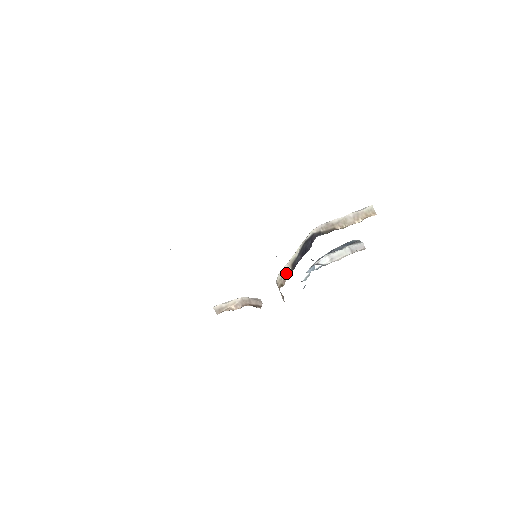
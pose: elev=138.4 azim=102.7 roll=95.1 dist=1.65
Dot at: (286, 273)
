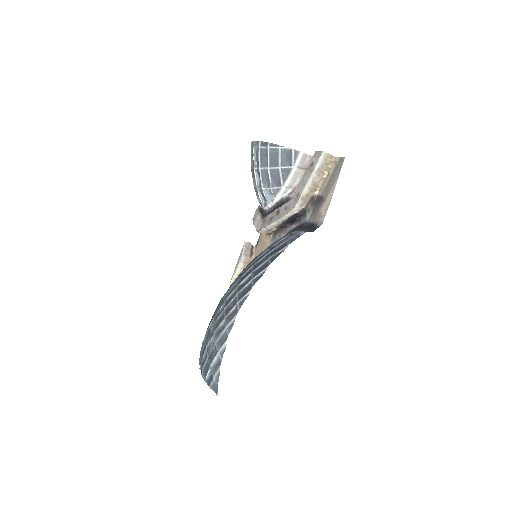
Dot at: (273, 231)
